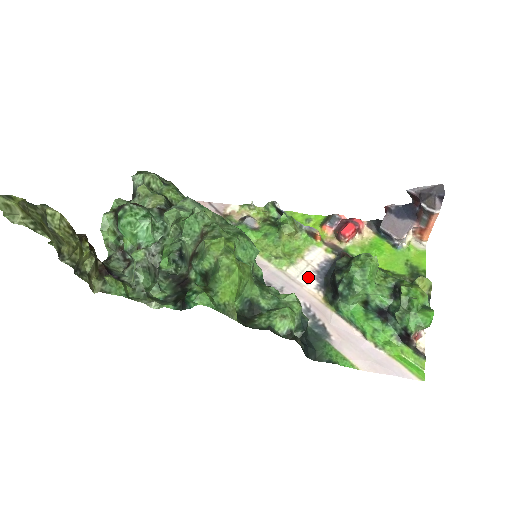
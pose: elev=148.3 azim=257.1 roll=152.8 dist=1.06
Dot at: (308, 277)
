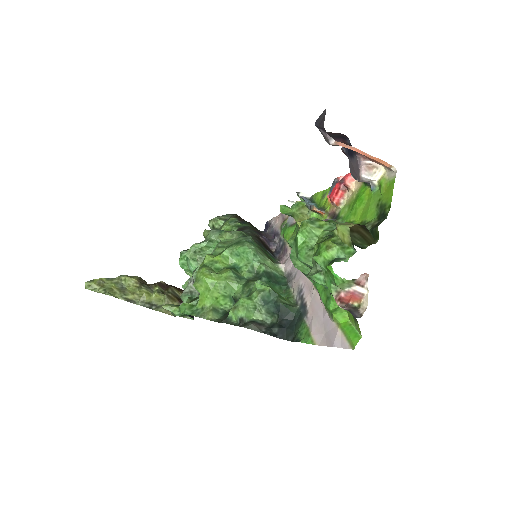
Dot at: occluded
